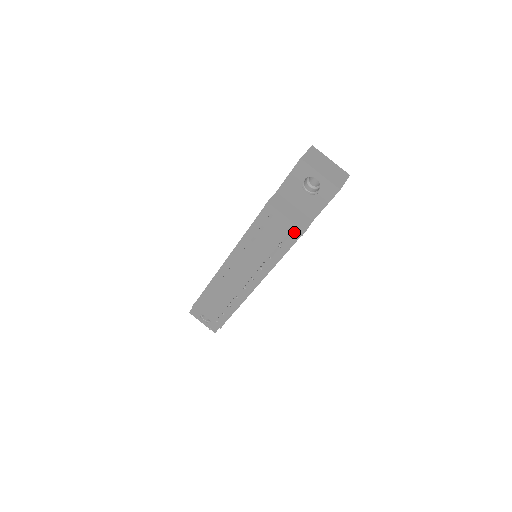
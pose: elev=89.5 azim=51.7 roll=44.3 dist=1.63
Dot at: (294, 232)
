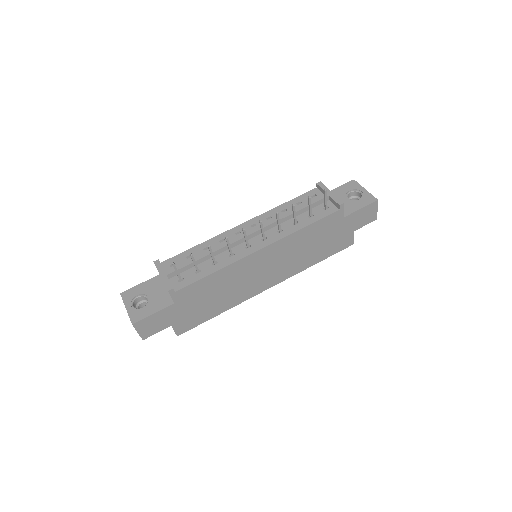
Dot at: (329, 209)
